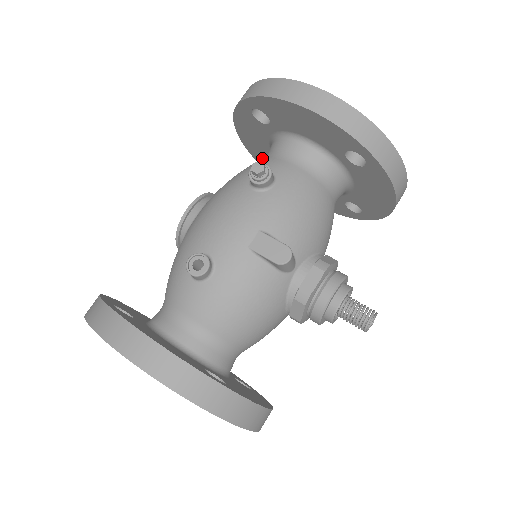
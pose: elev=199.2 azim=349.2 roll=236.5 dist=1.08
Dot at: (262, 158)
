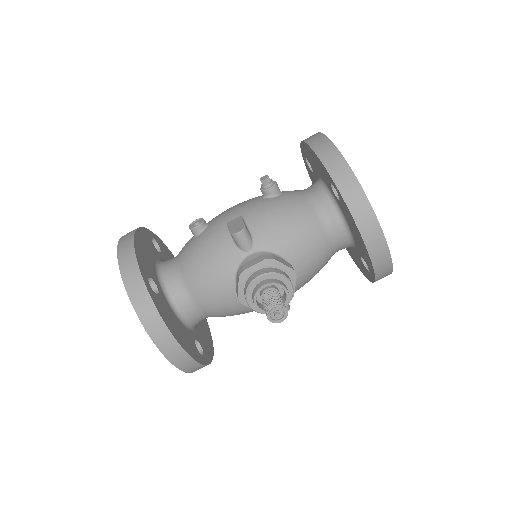
Dot at: occluded
